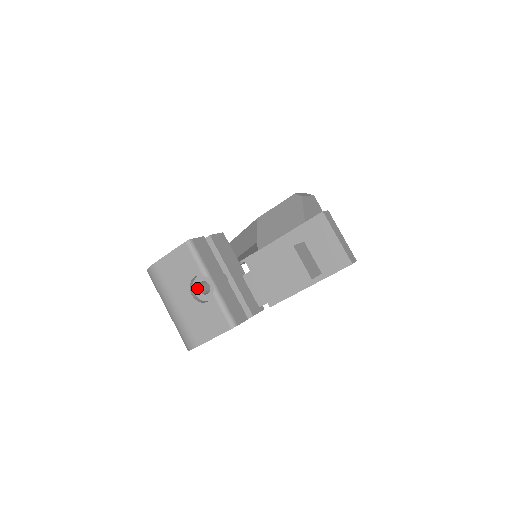
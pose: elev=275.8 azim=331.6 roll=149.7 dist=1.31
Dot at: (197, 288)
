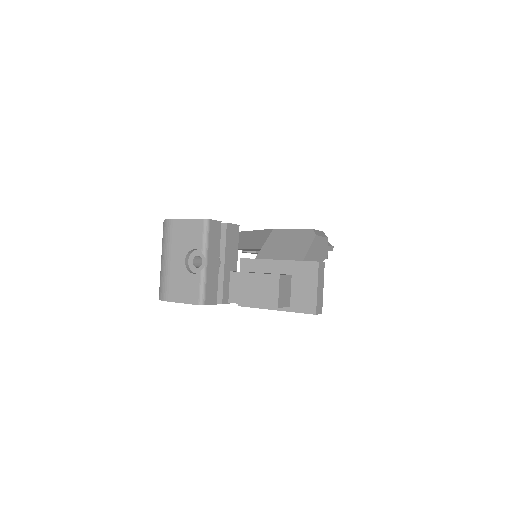
Dot at: (192, 258)
